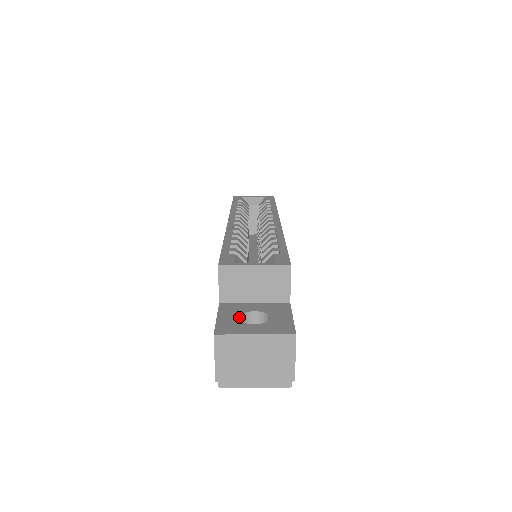
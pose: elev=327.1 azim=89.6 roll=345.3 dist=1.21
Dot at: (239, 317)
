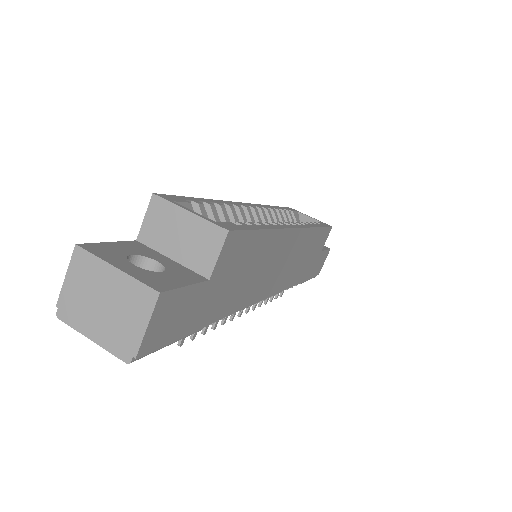
Dot at: (131, 254)
